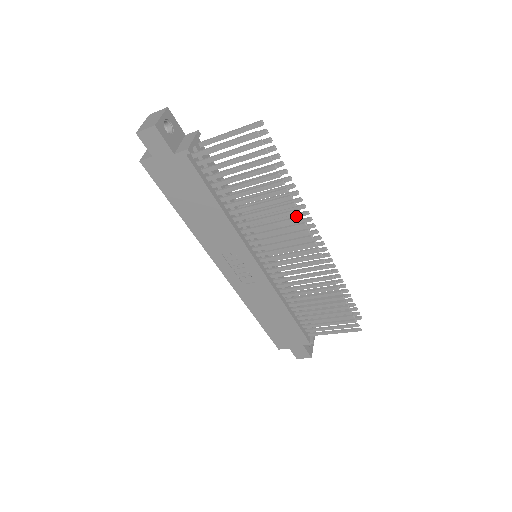
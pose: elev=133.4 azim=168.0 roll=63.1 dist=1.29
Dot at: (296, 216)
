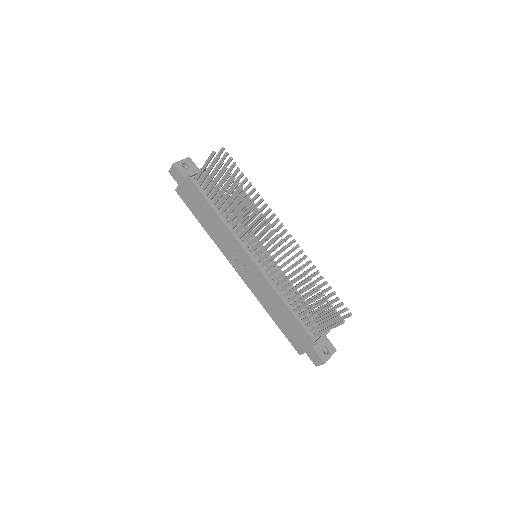
Dot at: (256, 209)
